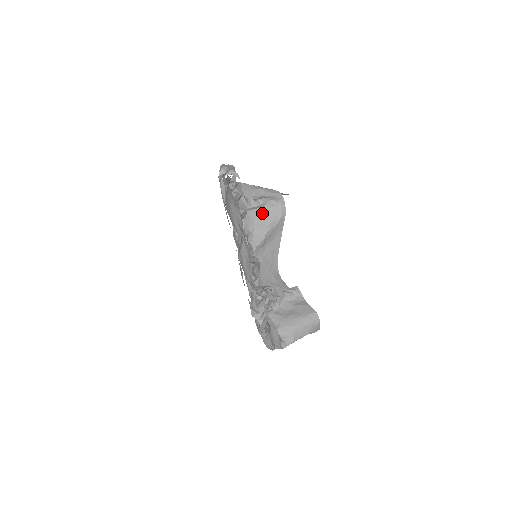
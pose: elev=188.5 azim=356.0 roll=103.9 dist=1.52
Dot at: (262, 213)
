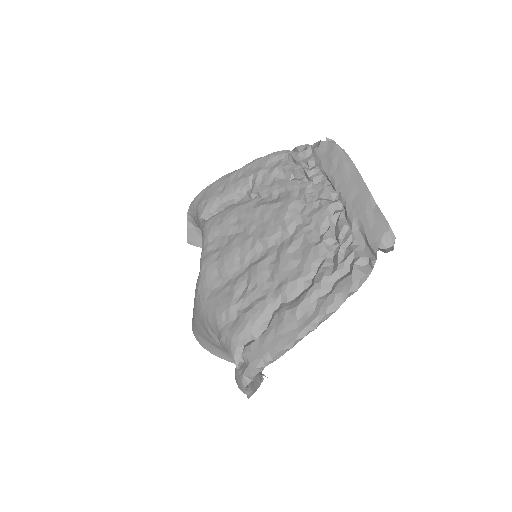
Dot at: occluded
